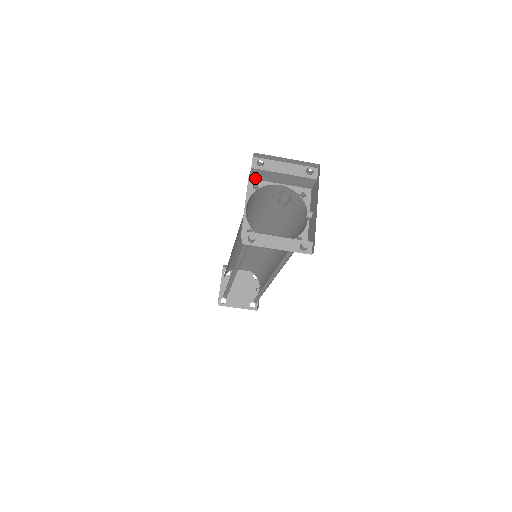
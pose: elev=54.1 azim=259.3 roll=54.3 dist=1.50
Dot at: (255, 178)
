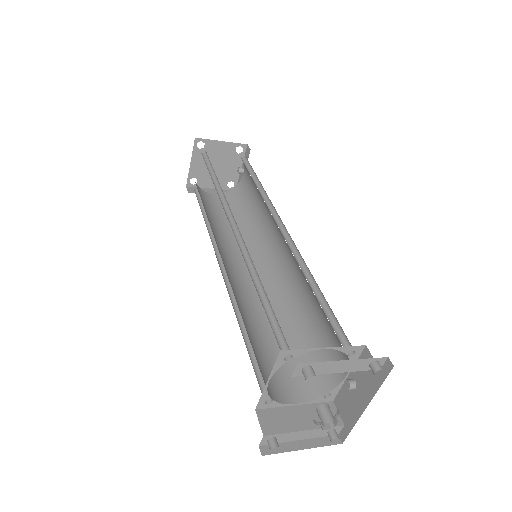
Dot at: (291, 352)
